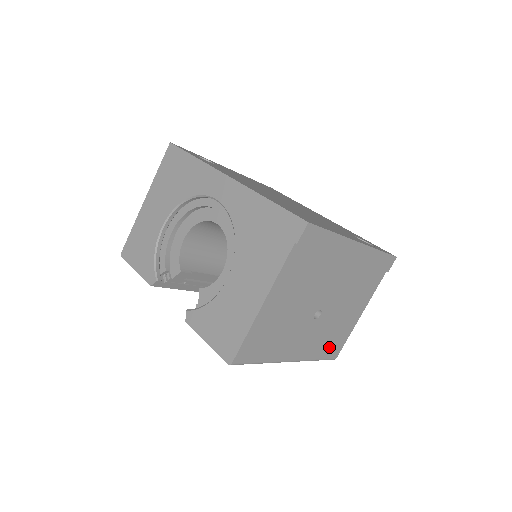
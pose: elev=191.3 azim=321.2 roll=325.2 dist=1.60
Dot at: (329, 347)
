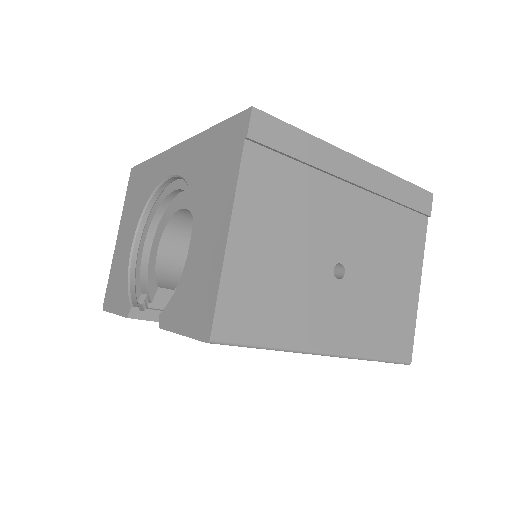
Dot at: (388, 337)
